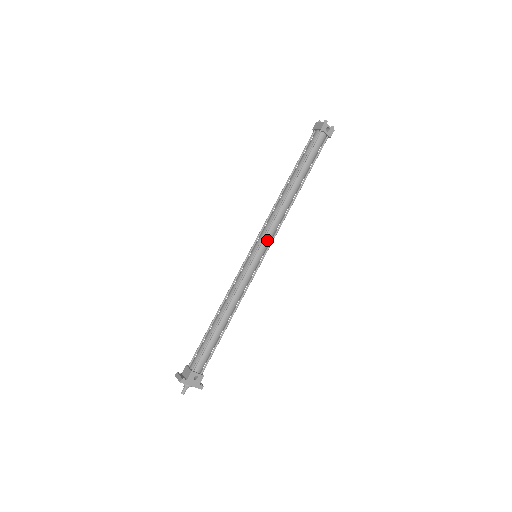
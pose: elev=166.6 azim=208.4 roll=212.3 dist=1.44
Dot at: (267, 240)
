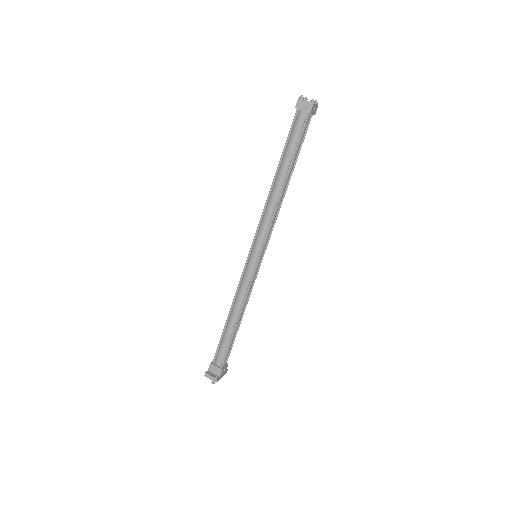
Dot at: (267, 241)
